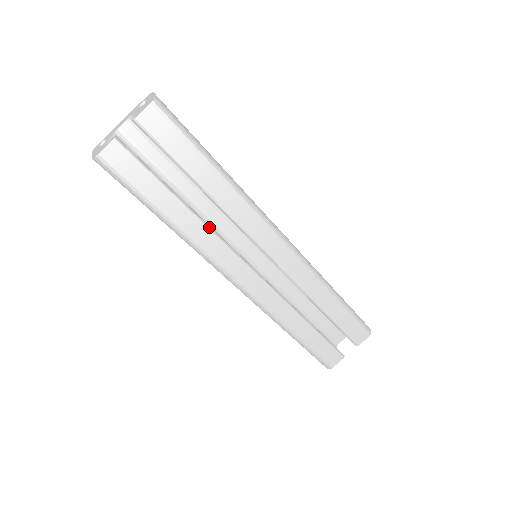
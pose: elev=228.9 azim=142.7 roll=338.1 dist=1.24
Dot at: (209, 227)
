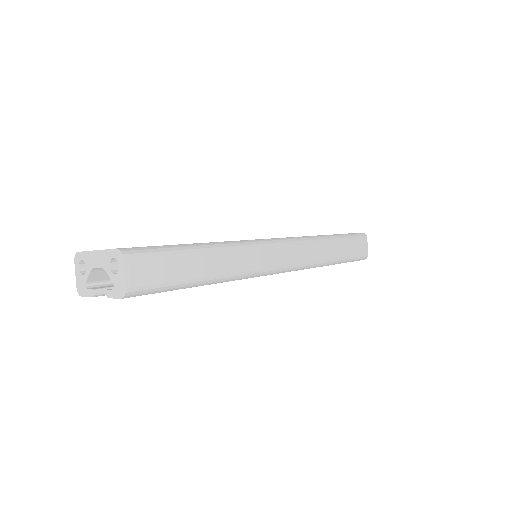
Dot at: occluded
